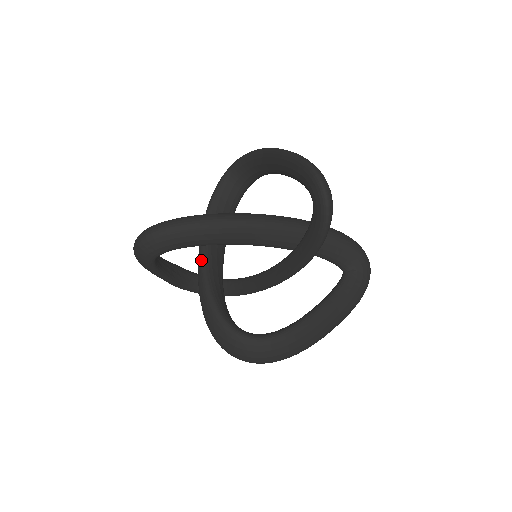
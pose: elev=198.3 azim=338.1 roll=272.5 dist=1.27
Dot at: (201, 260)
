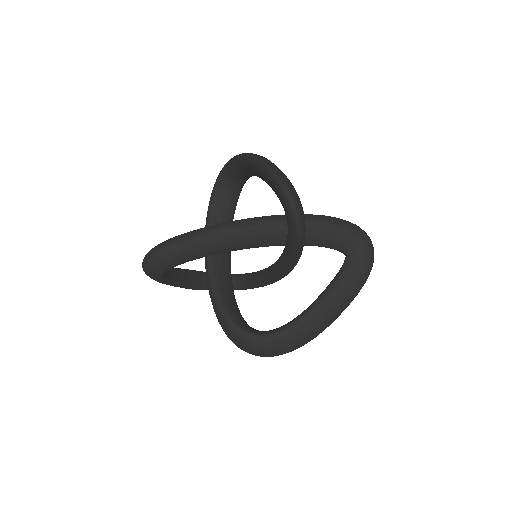
Dot at: (207, 267)
